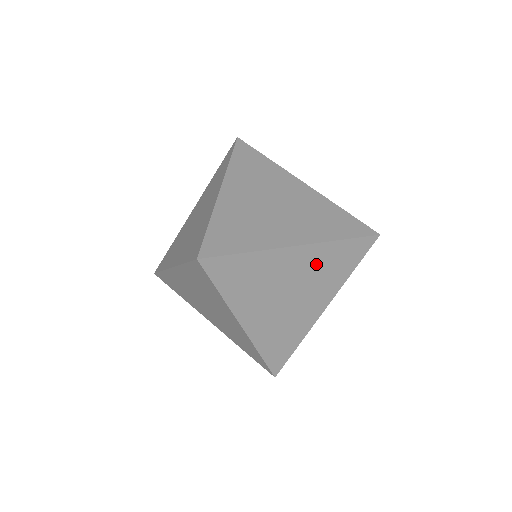
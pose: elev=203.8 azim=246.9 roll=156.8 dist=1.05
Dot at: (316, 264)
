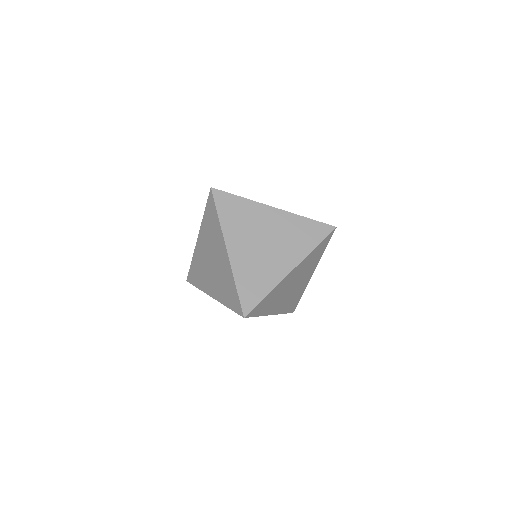
Dot at: (287, 227)
